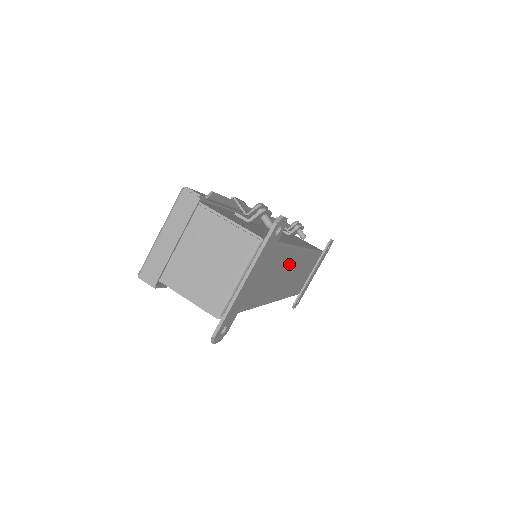
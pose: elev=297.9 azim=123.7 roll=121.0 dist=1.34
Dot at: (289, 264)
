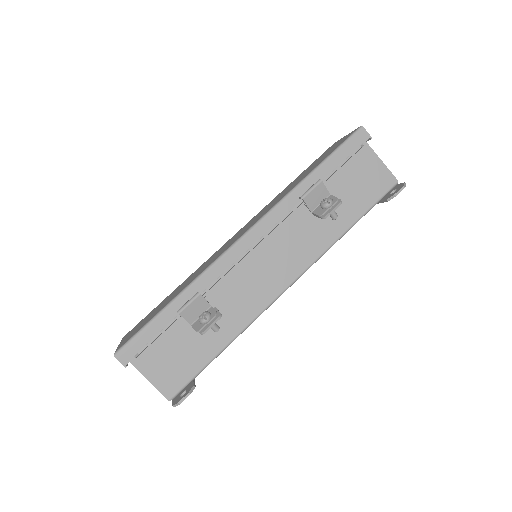
Dot at: occluded
